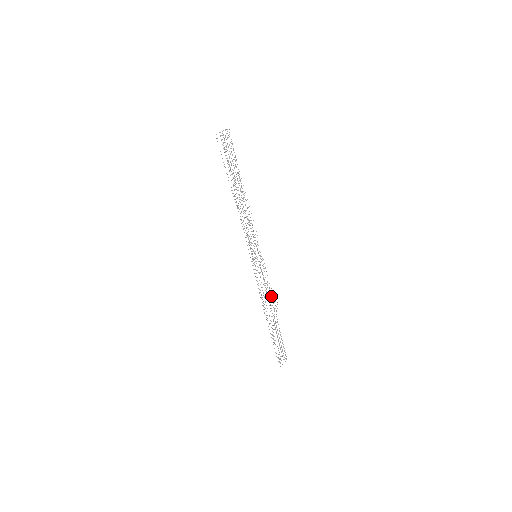
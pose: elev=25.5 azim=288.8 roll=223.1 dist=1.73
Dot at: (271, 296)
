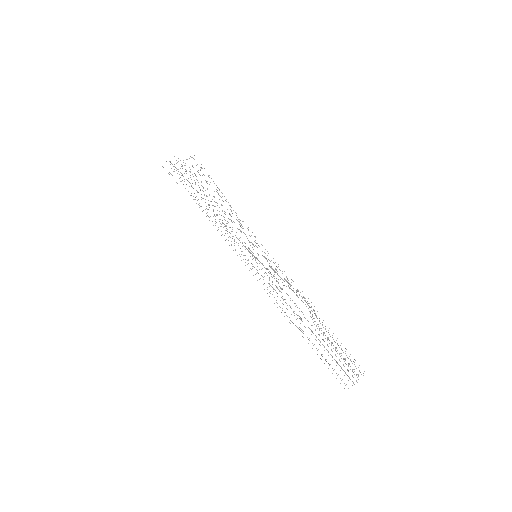
Dot at: (303, 296)
